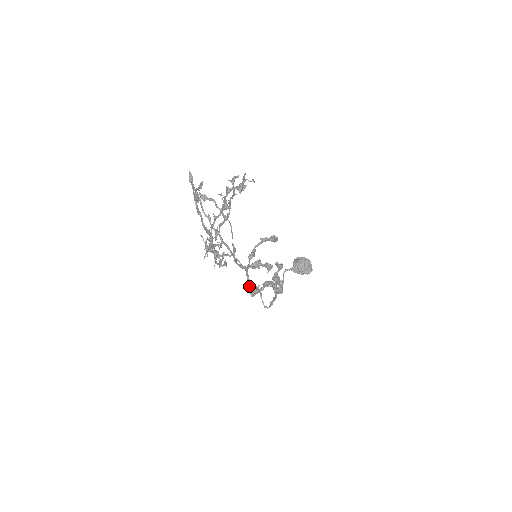
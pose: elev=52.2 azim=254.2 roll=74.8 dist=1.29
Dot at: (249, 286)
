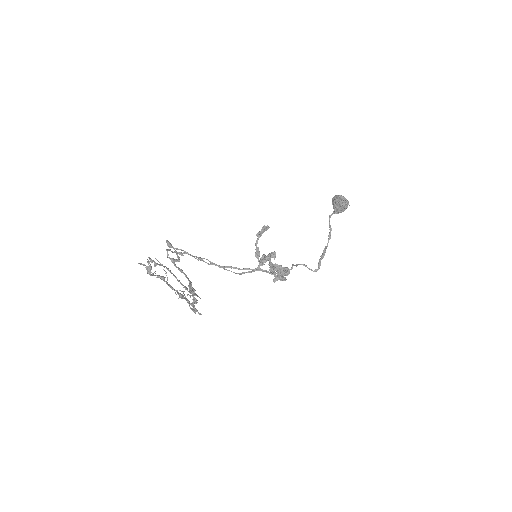
Dot at: (274, 276)
